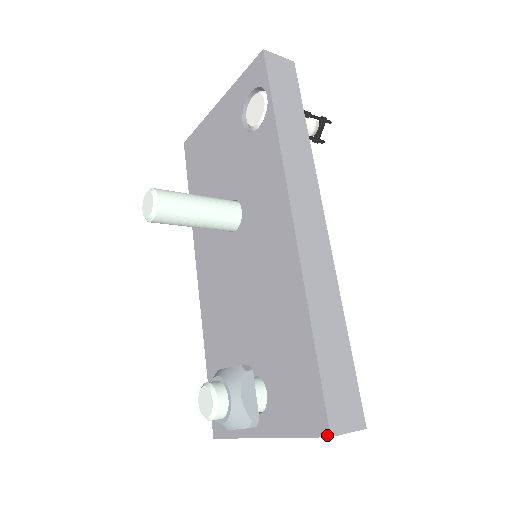
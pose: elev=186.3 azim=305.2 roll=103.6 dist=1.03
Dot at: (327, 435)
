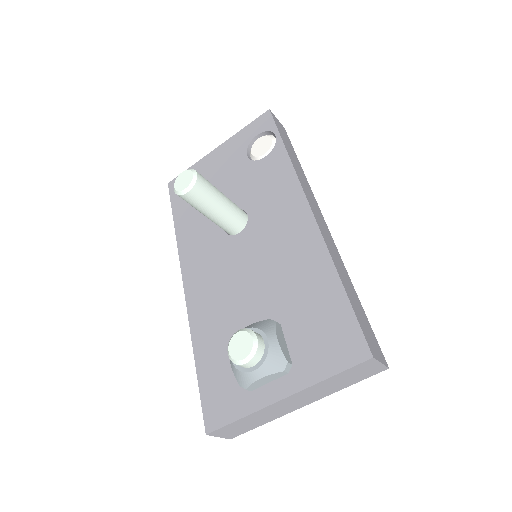
Dot at: (369, 357)
